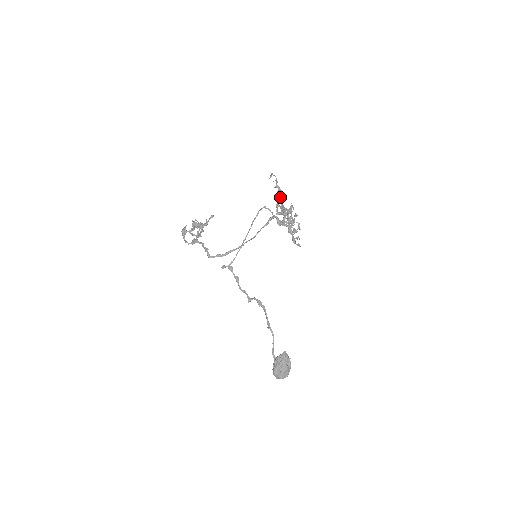
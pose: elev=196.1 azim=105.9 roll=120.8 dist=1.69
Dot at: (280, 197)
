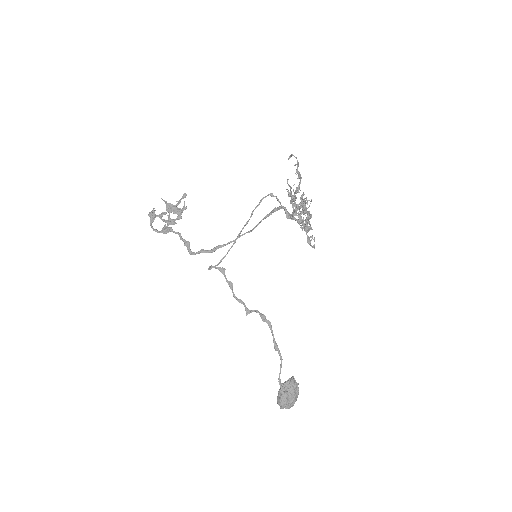
Dot at: (299, 185)
